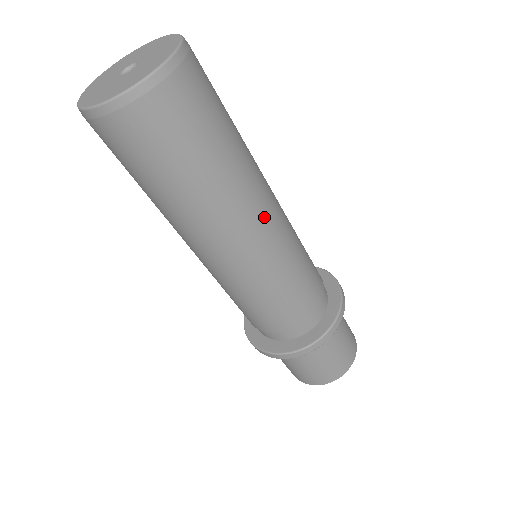
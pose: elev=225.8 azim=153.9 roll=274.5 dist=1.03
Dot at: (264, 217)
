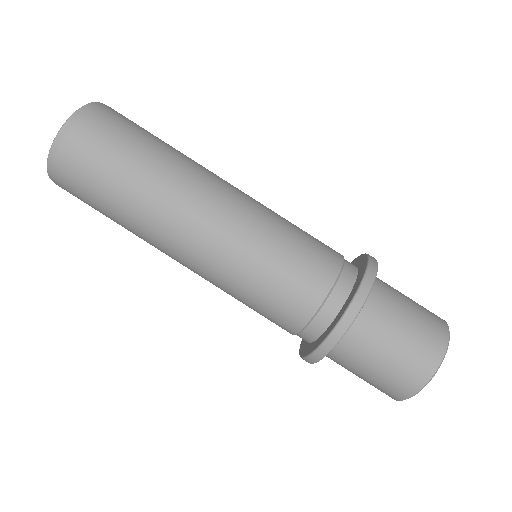
Dot at: occluded
